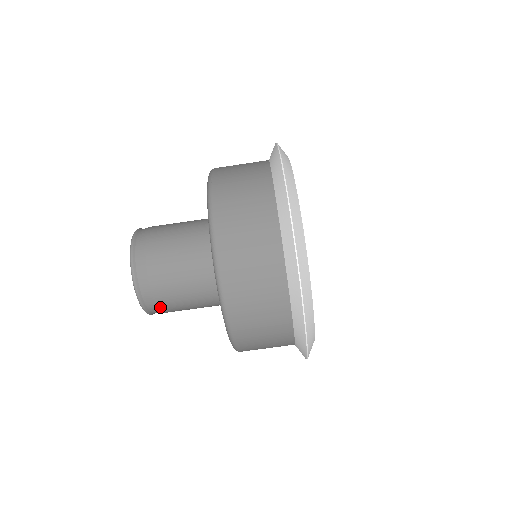
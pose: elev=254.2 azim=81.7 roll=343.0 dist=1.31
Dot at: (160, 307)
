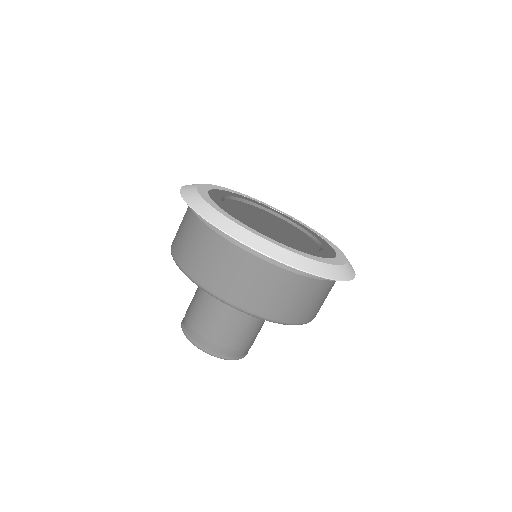
Dot at: (223, 345)
